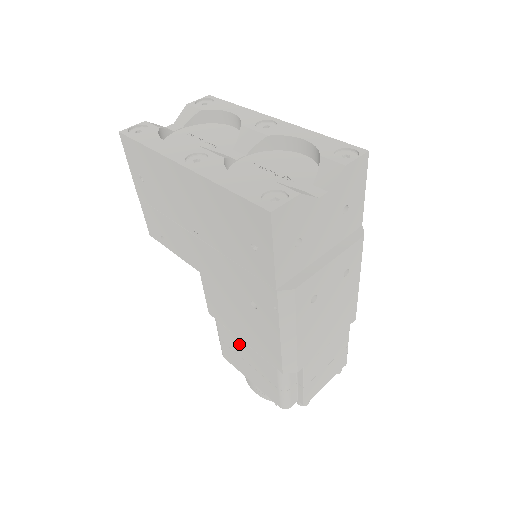
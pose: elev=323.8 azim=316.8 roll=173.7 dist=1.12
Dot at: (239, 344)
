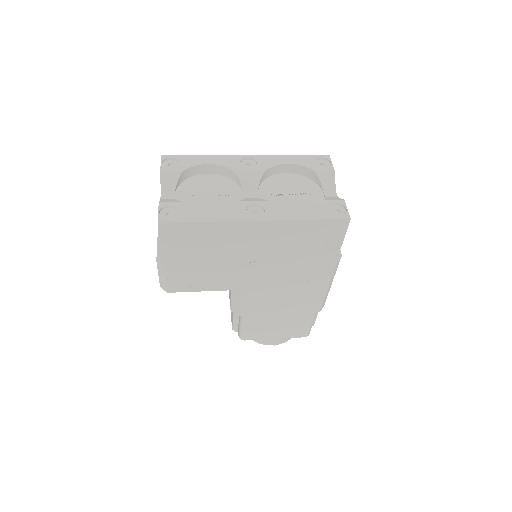
Dot at: (273, 319)
